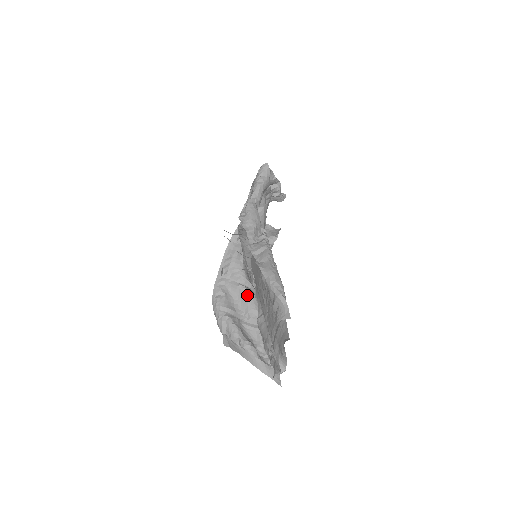
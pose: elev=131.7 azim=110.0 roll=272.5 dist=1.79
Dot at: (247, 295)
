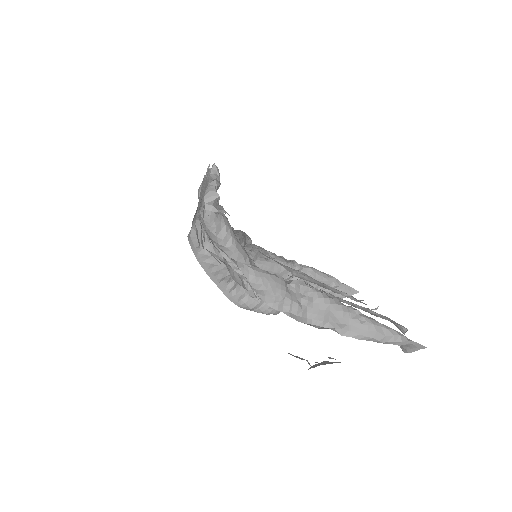
Dot at: occluded
